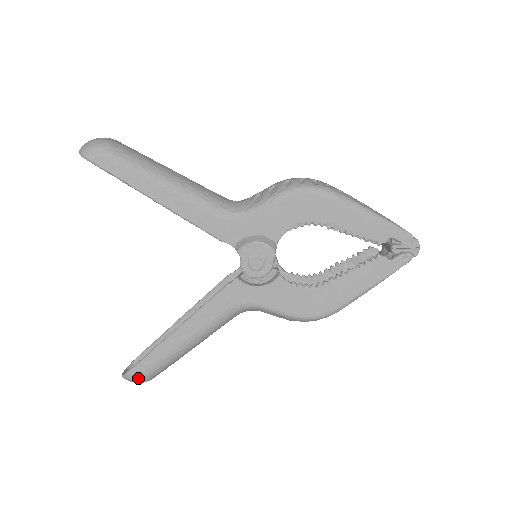
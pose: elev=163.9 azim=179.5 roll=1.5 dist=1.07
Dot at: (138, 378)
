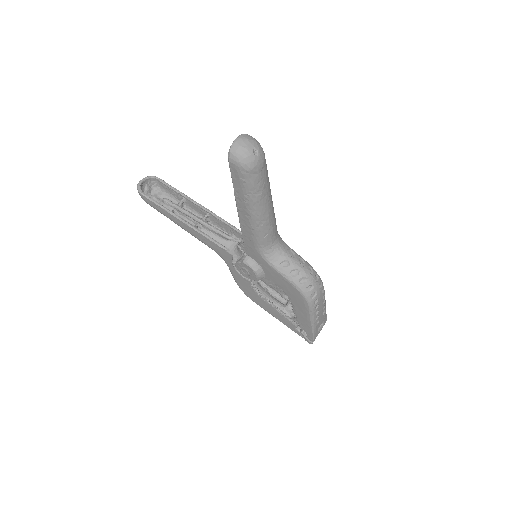
Dot at: occluded
